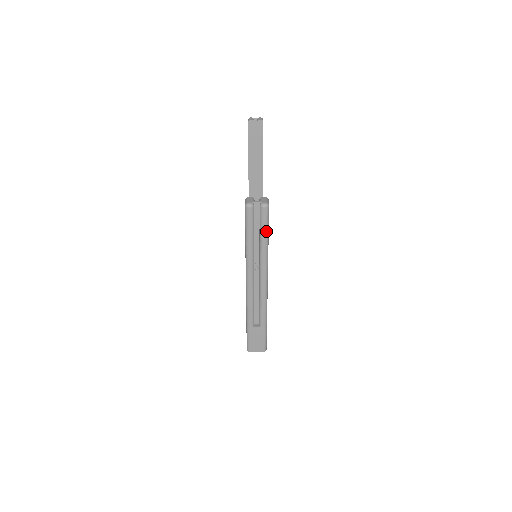
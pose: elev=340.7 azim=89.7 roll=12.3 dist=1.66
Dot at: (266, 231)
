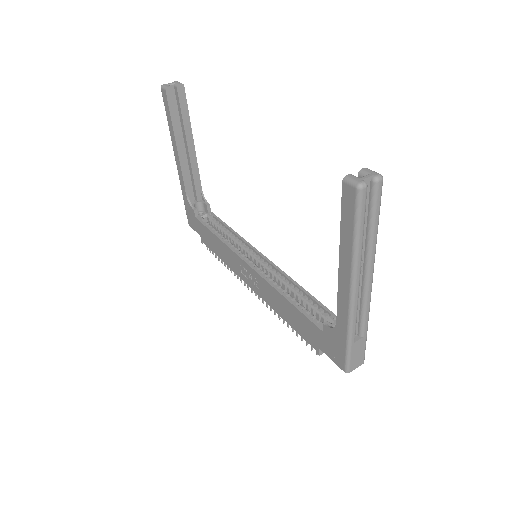
Dot at: (379, 213)
